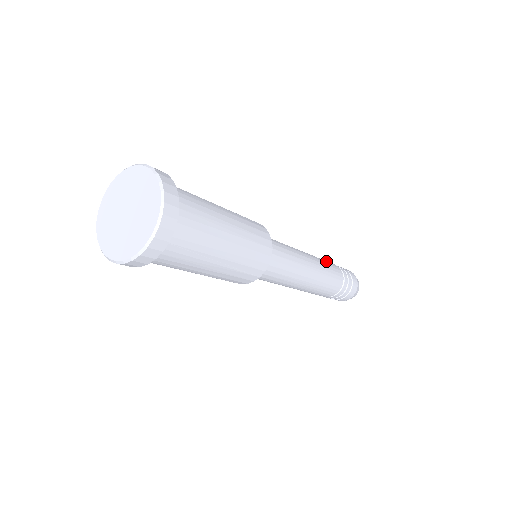
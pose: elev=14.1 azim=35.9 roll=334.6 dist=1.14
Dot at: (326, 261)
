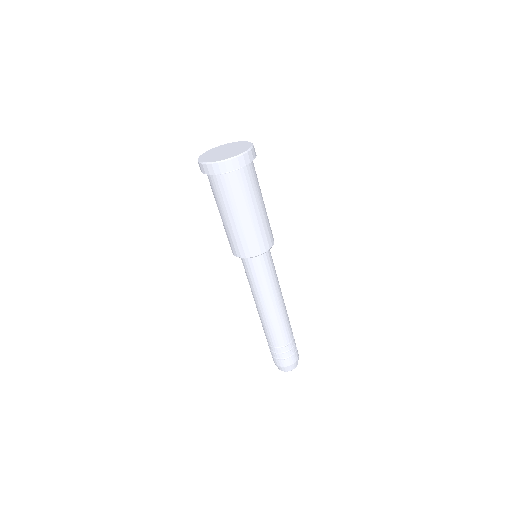
Dot at: occluded
